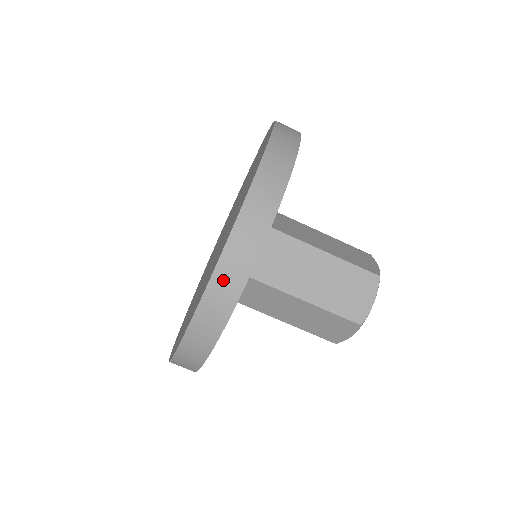
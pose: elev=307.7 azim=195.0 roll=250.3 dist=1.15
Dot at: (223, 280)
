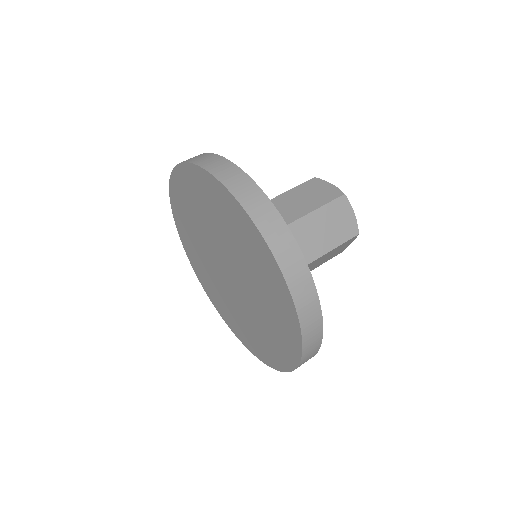
Dot at: (307, 318)
